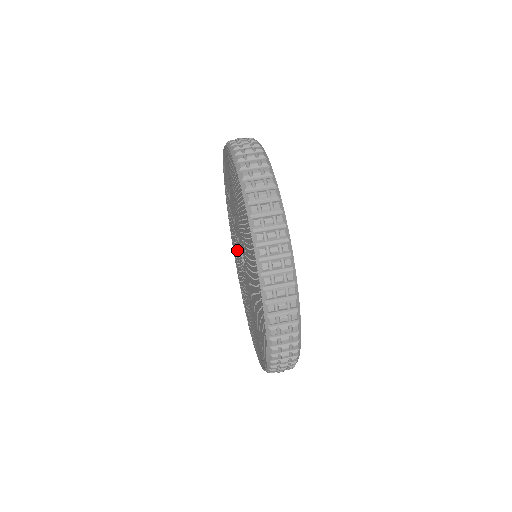
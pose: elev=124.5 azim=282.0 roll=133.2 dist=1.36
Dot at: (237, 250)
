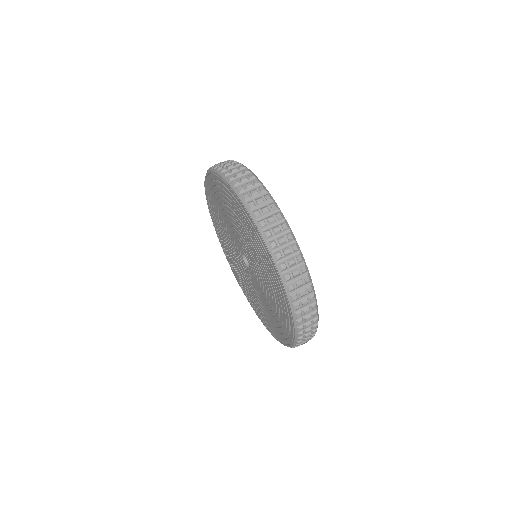
Dot at: (228, 236)
